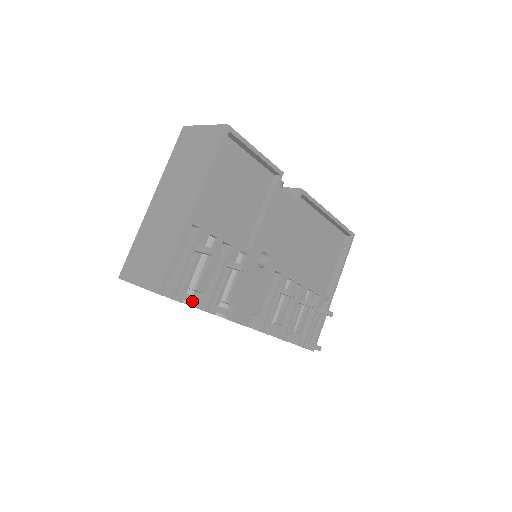
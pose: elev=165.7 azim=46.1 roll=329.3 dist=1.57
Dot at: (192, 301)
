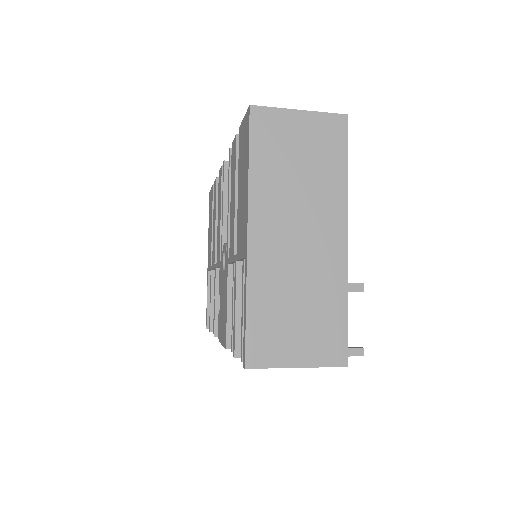
Dot at: (362, 354)
